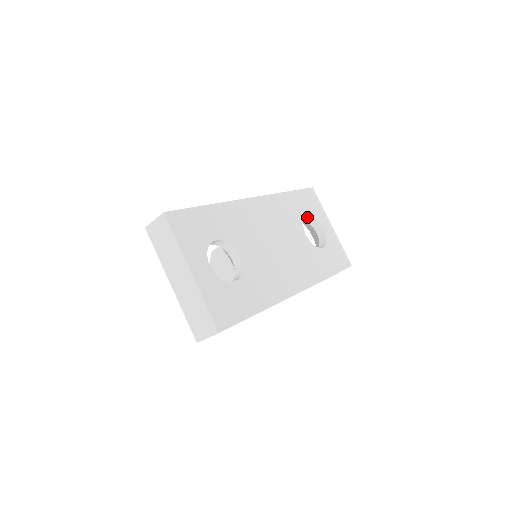
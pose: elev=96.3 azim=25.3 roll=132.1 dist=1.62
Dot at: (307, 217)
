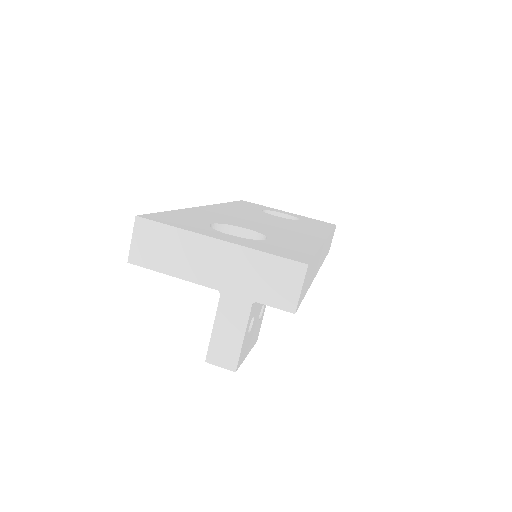
Dot at: occluded
